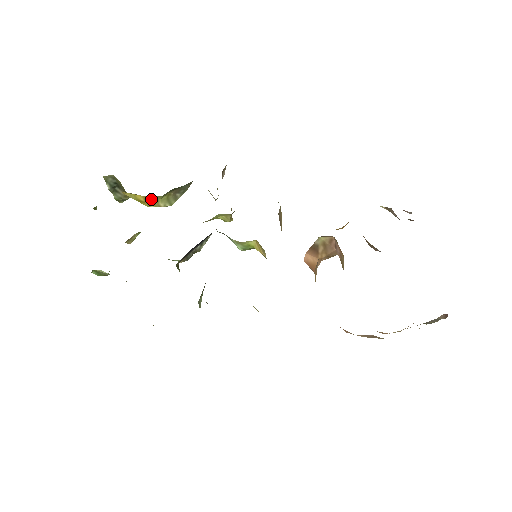
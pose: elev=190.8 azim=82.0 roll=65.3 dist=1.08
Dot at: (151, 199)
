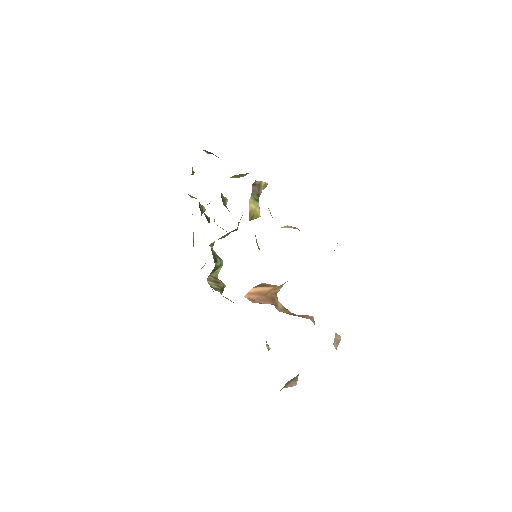
Dot at: occluded
